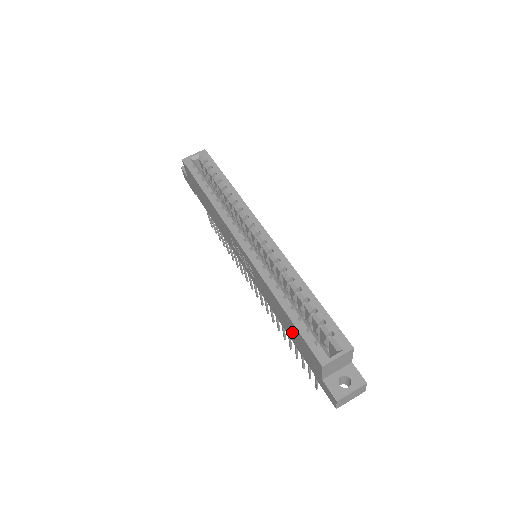
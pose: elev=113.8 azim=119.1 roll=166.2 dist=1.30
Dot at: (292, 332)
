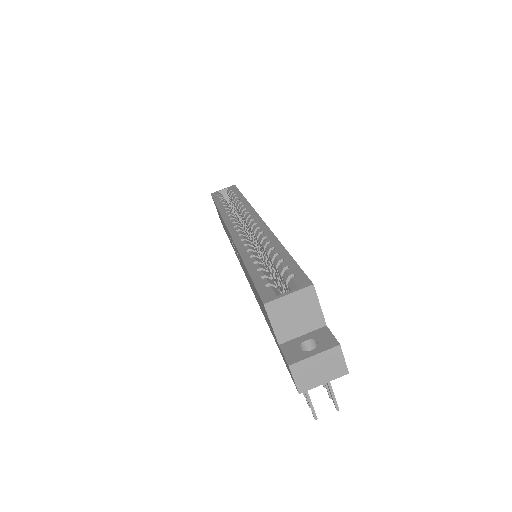
Dot at: occluded
